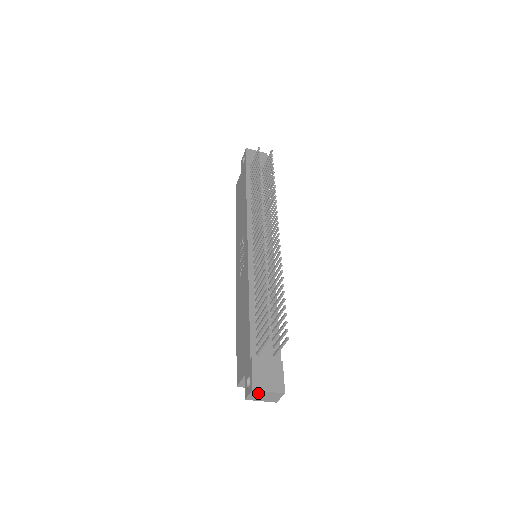
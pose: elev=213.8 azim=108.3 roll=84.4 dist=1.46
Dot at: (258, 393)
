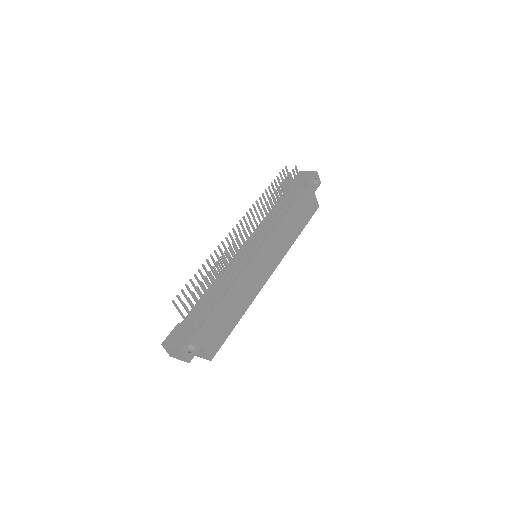
Dot at: (168, 349)
